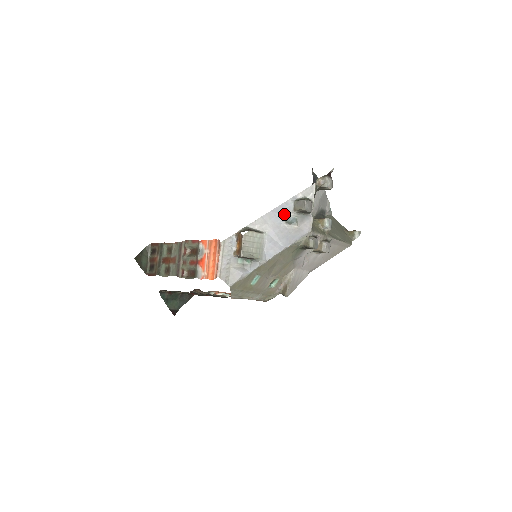
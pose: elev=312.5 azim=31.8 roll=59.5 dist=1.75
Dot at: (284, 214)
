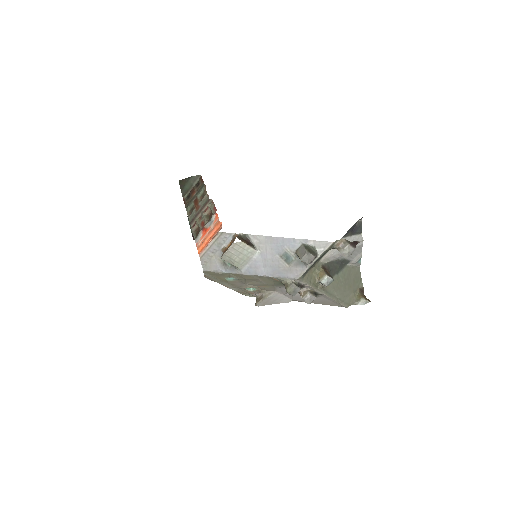
Dot at: (285, 248)
